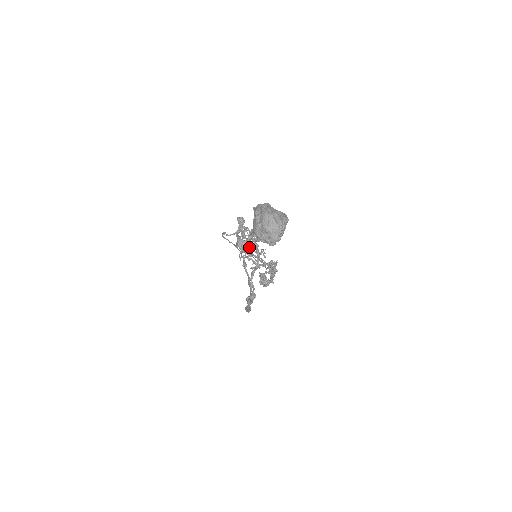
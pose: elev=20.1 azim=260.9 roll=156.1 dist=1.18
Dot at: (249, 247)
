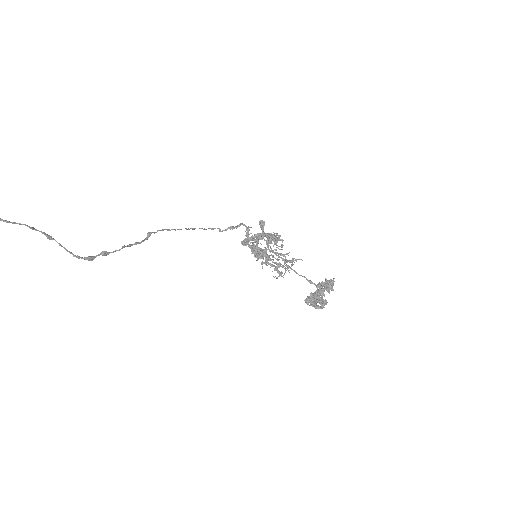
Dot at: (258, 249)
